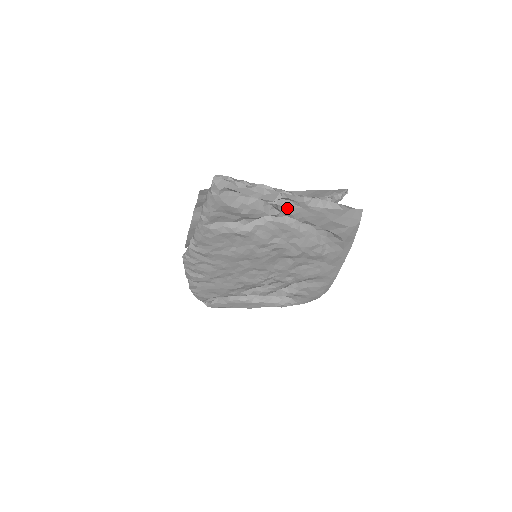
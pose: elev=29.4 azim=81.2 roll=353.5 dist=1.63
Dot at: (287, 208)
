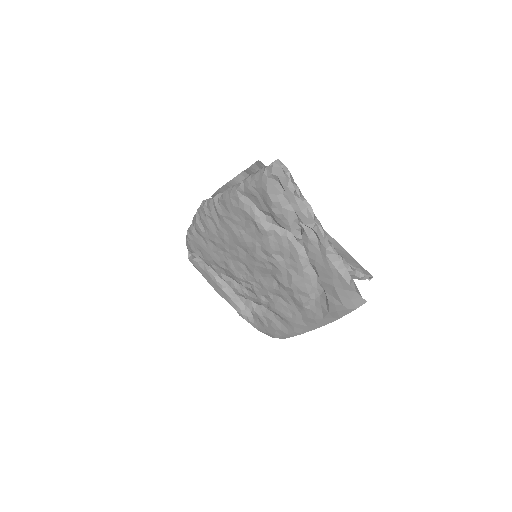
Dot at: (309, 241)
